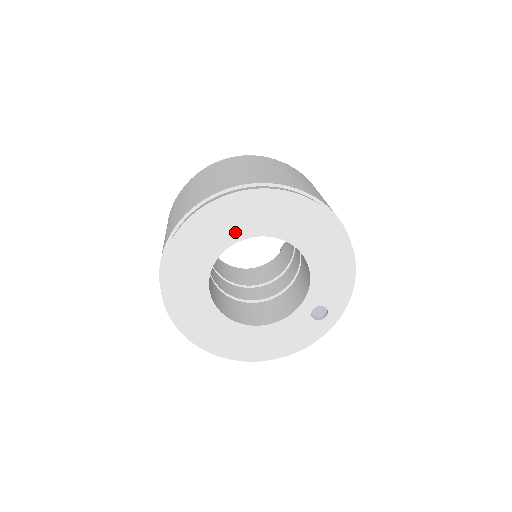
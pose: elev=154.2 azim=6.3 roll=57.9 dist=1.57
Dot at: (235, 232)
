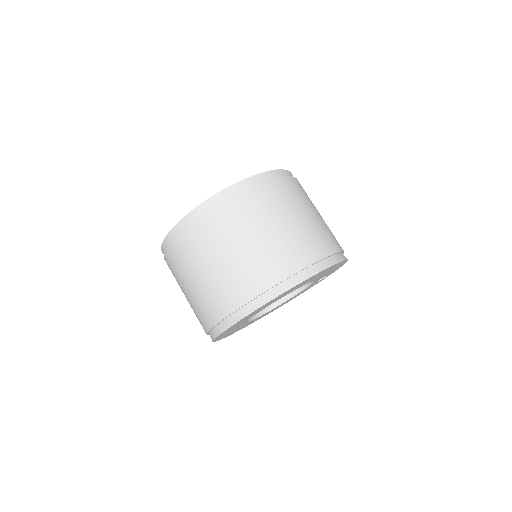
Dot at: (260, 310)
